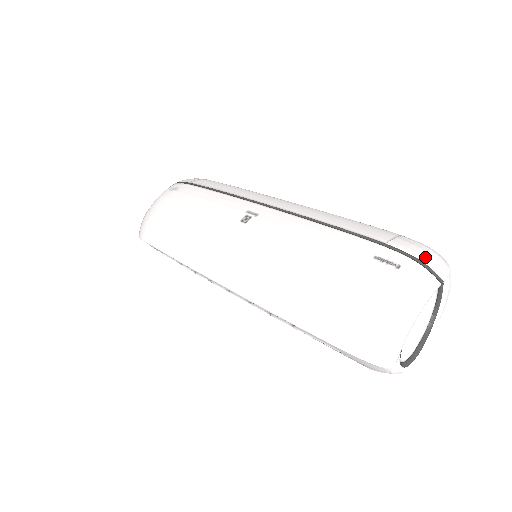
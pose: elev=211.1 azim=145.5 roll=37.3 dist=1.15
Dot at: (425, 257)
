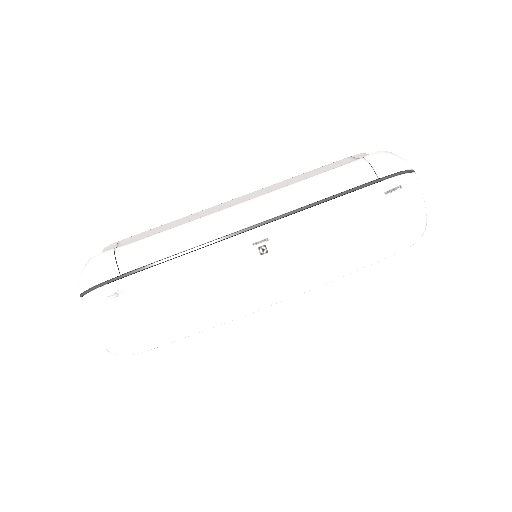
Dot at: (399, 166)
